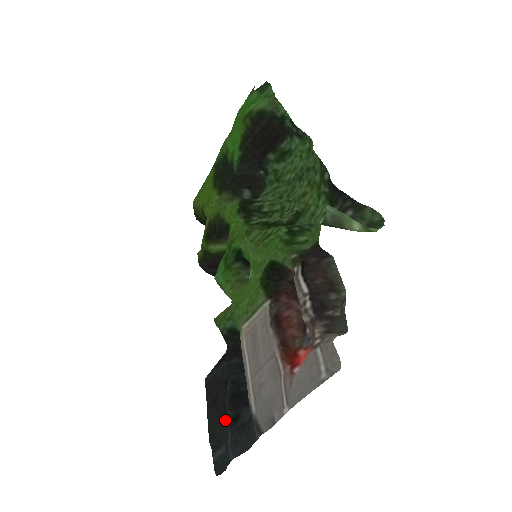
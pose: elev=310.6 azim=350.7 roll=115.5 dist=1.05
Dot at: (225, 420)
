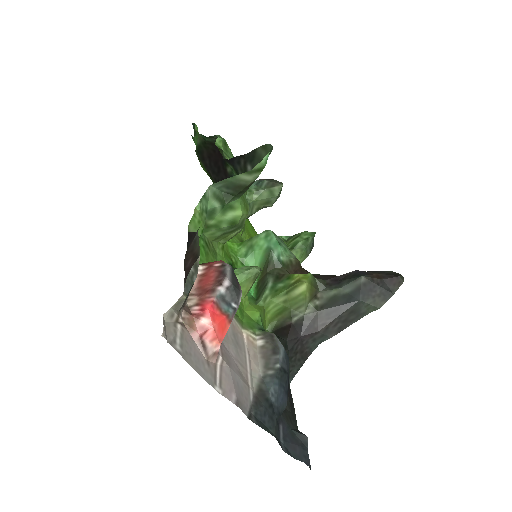
Dot at: (285, 416)
